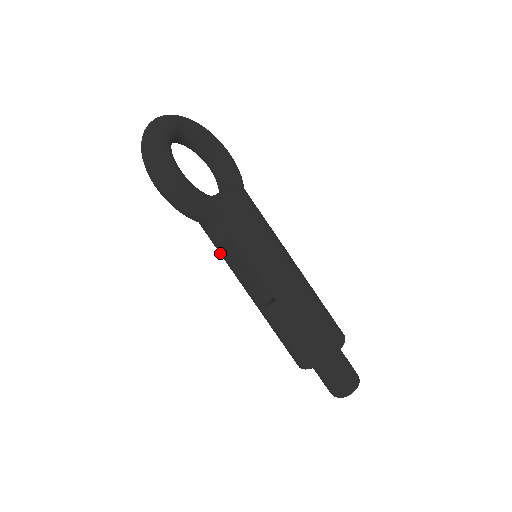
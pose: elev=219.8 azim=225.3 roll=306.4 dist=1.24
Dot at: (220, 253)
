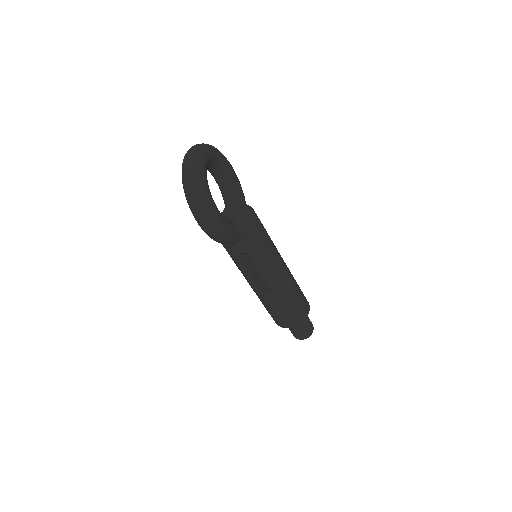
Dot at: (232, 258)
